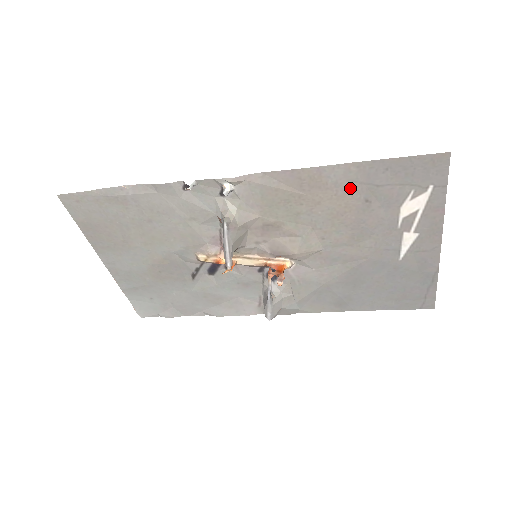
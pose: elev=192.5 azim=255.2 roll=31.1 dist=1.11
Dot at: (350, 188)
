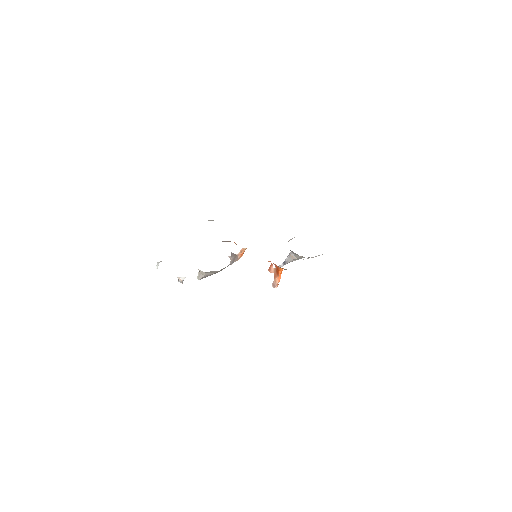
Dot at: occluded
